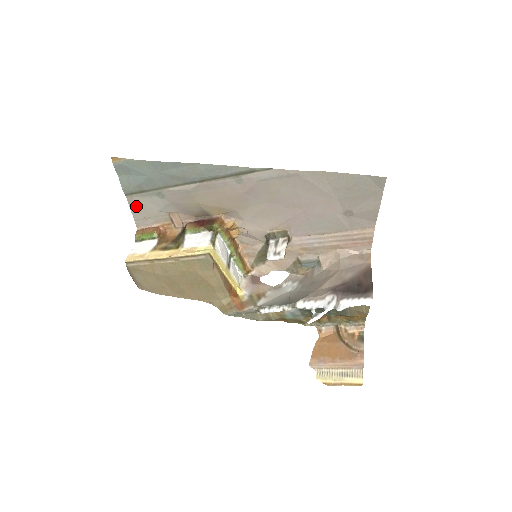
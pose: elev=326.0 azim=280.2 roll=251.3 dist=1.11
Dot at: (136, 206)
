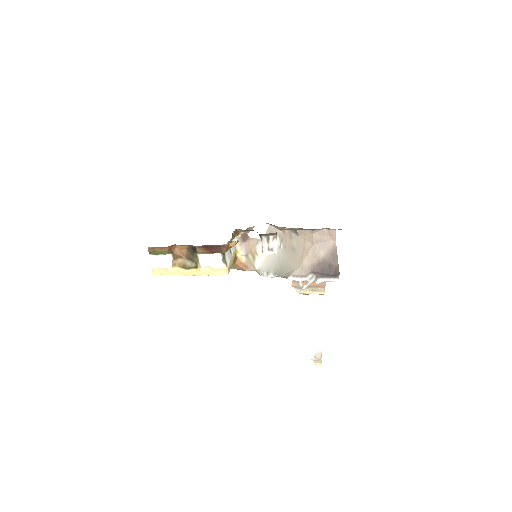
Dot at: occluded
